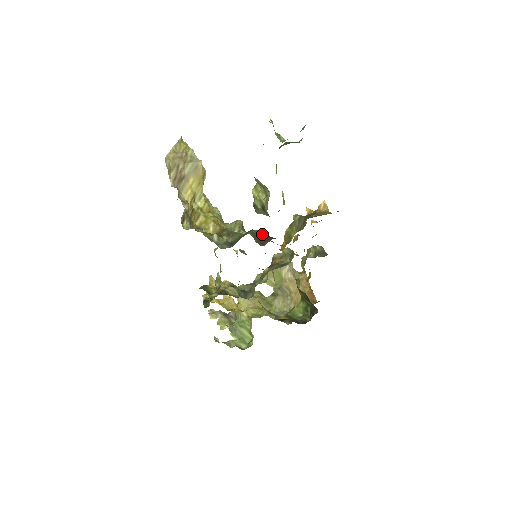
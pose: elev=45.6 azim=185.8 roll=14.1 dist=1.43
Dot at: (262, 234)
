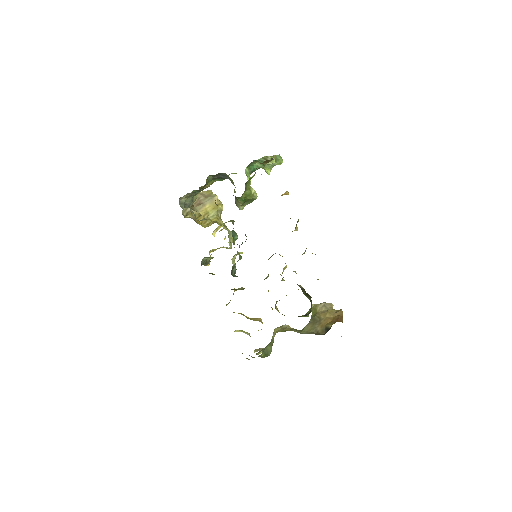
Dot at: occluded
